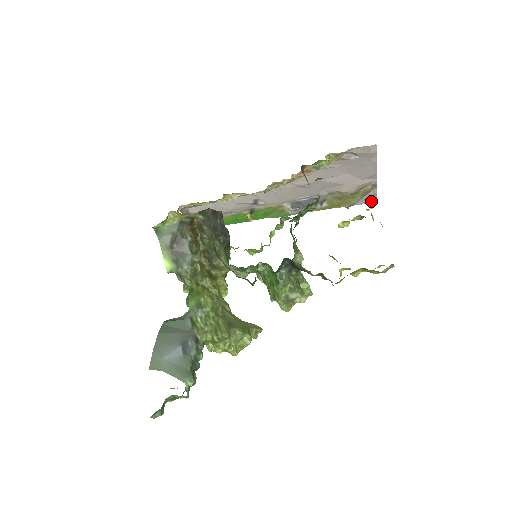
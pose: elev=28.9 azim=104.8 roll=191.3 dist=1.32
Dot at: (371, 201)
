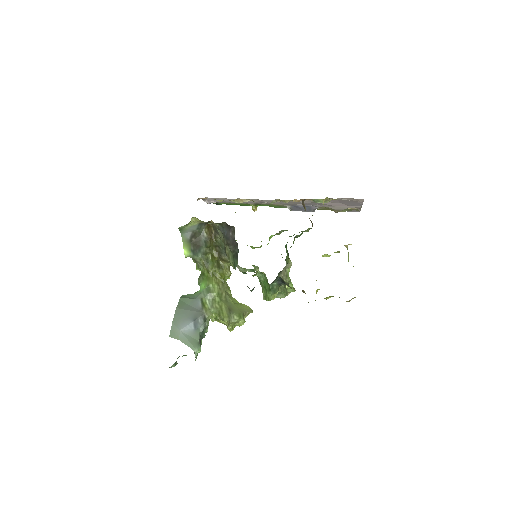
Dot at: (356, 211)
